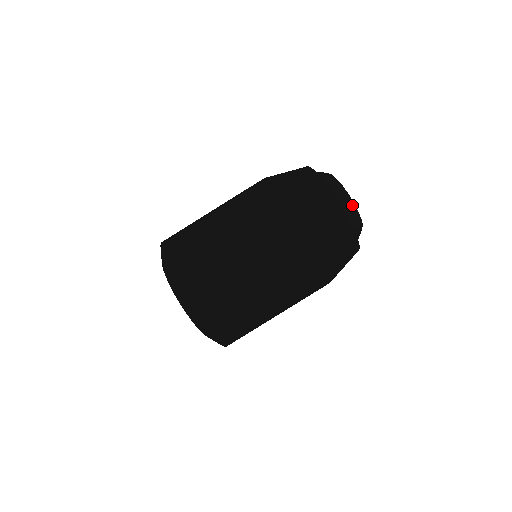
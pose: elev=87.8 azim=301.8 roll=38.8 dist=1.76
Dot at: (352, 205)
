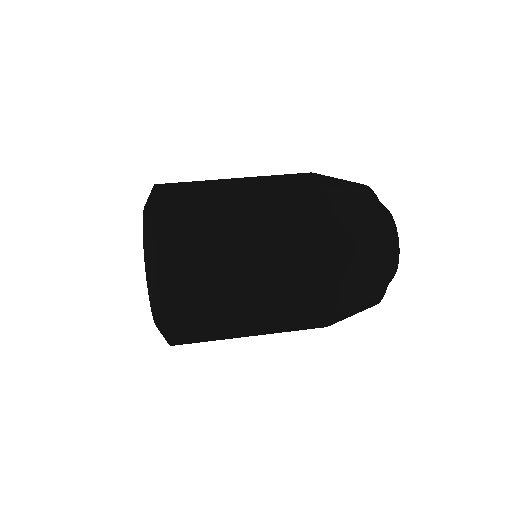
Dot at: occluded
